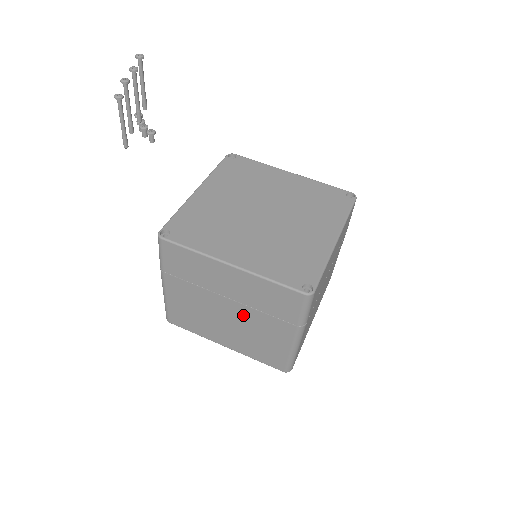
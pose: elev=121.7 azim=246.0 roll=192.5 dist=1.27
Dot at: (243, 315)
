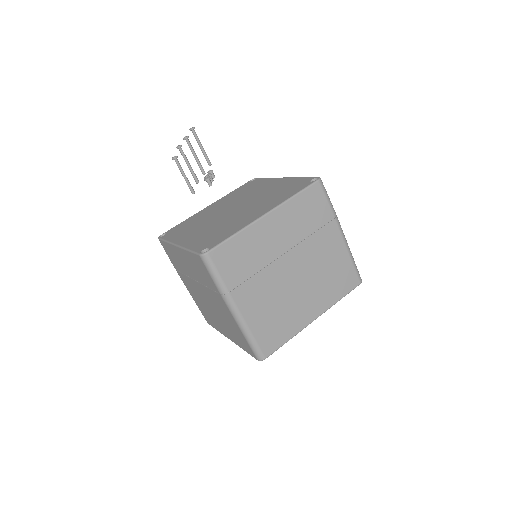
Dot at: (208, 296)
